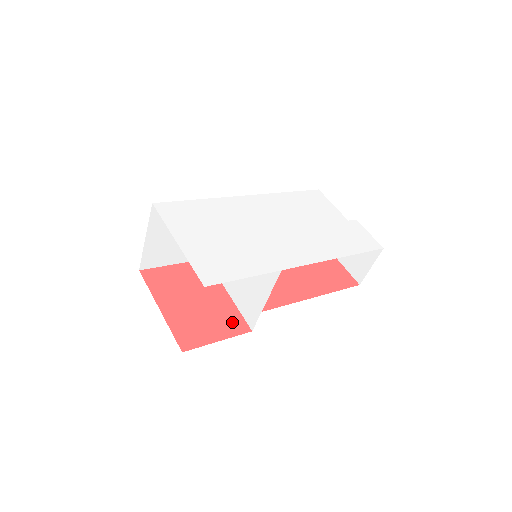
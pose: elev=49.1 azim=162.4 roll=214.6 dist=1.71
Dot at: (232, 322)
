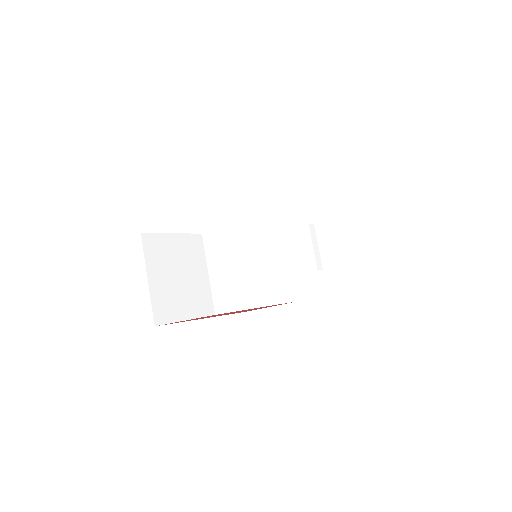
Dot at: (274, 305)
